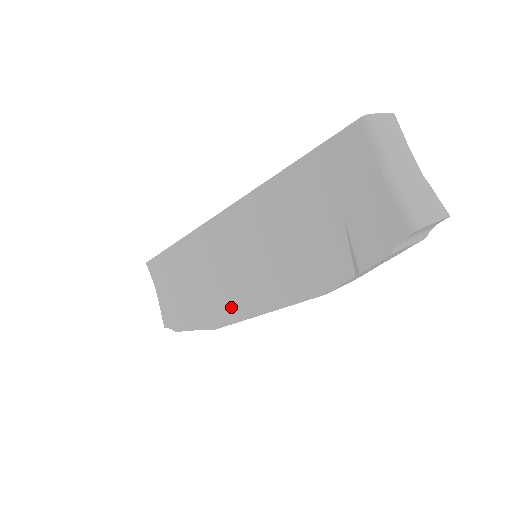
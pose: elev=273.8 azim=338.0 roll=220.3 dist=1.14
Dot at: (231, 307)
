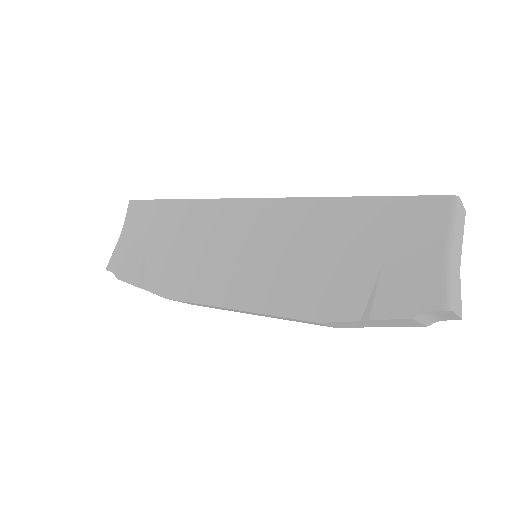
Dot at: (202, 286)
